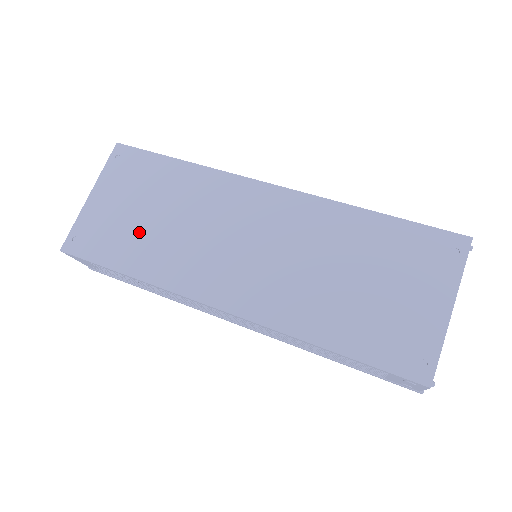
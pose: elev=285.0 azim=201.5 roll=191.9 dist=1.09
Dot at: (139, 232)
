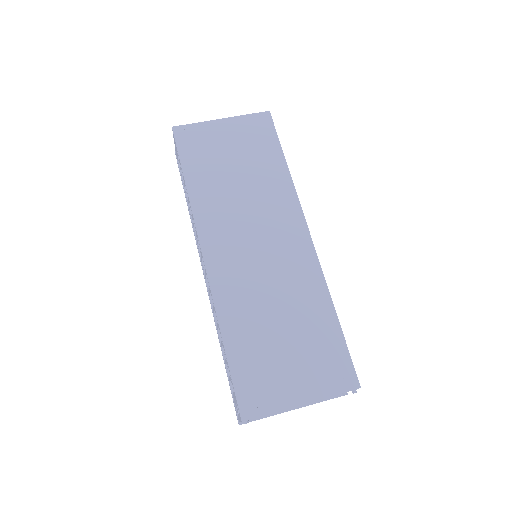
Dot at: (219, 169)
